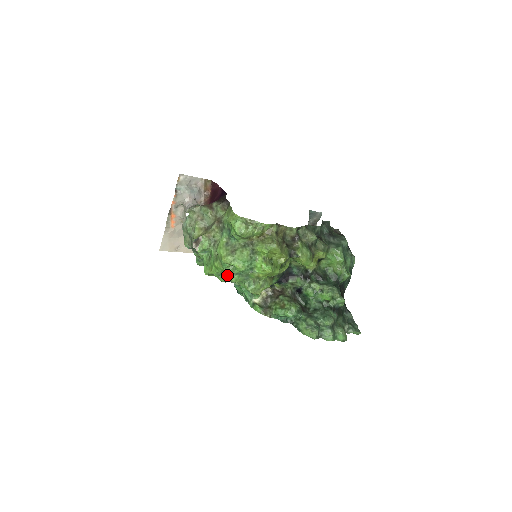
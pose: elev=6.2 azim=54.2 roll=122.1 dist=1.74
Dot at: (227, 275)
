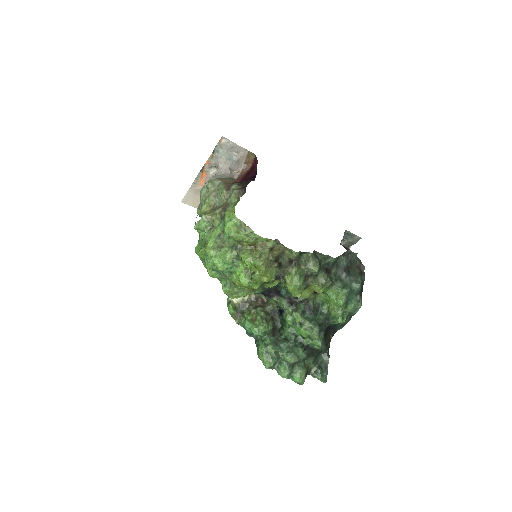
Dot at: (206, 266)
